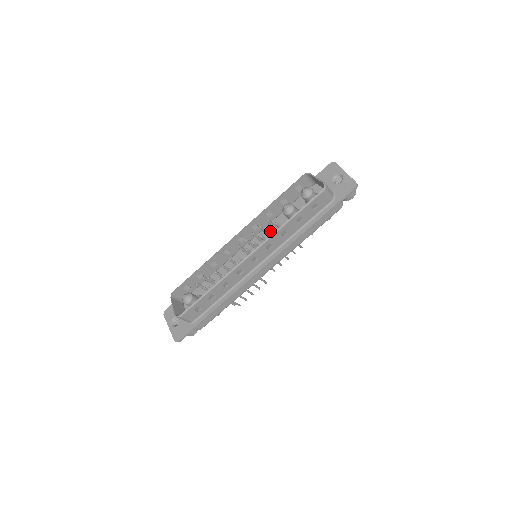
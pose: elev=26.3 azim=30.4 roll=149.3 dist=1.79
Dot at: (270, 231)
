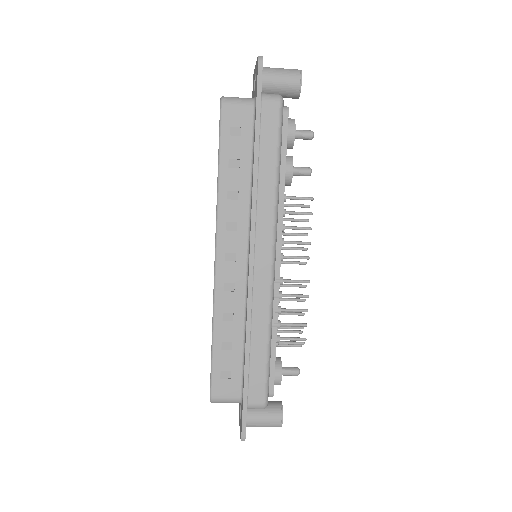
Dot at: occluded
